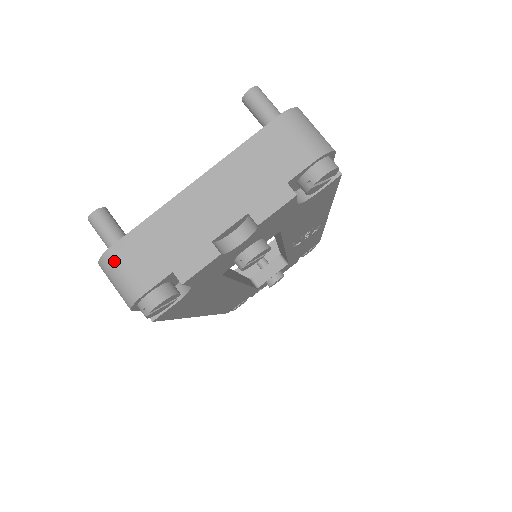
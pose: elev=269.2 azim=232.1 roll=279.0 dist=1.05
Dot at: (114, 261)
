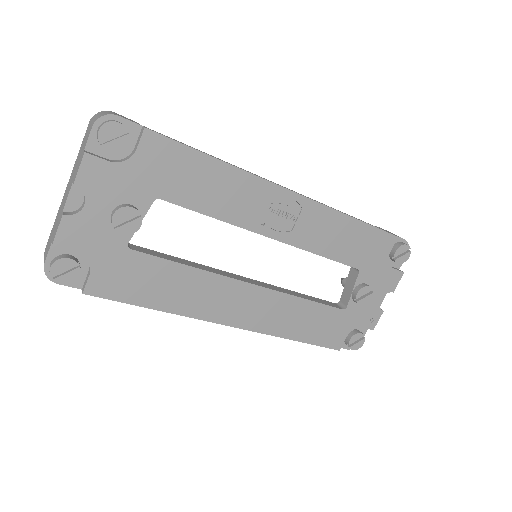
Dot at: (44, 256)
